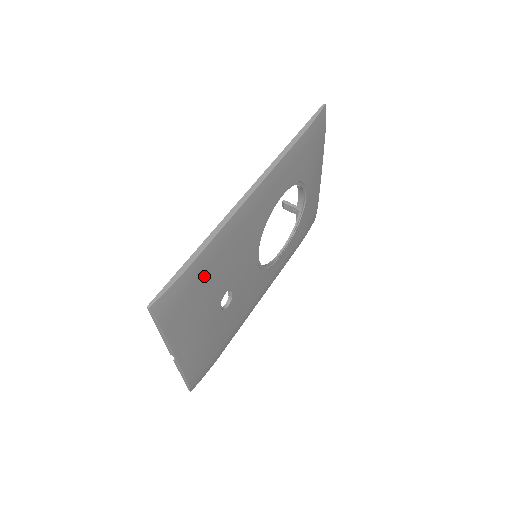
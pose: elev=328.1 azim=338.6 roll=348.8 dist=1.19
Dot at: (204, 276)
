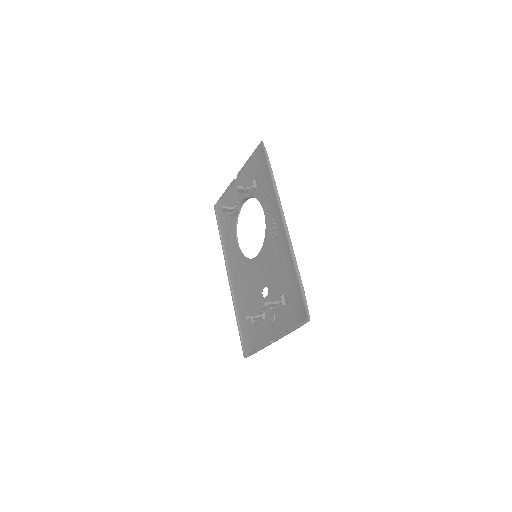
Dot at: (292, 287)
